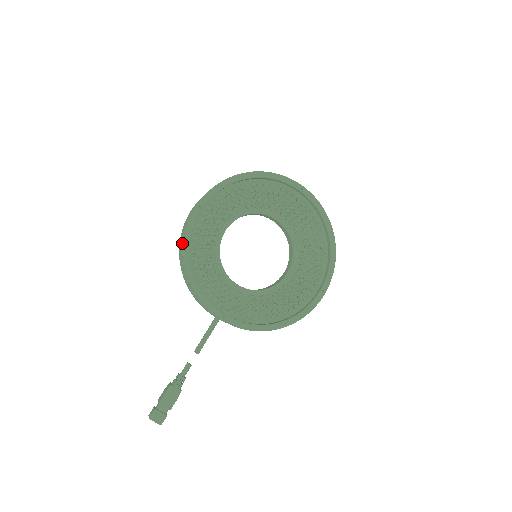
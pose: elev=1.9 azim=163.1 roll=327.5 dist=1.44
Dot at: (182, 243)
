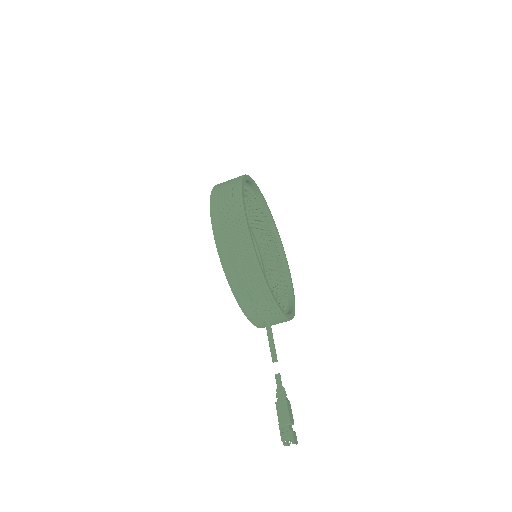
Dot at: (245, 252)
